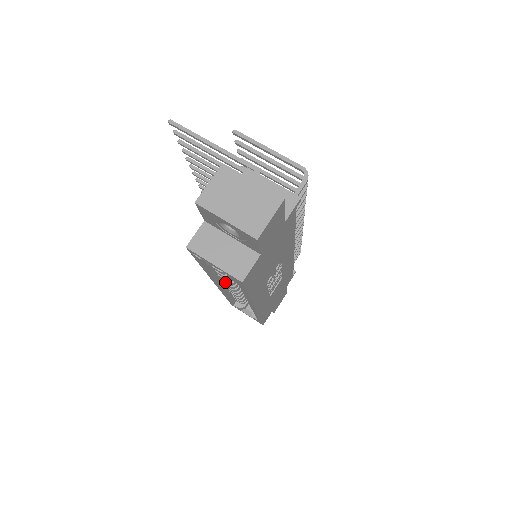
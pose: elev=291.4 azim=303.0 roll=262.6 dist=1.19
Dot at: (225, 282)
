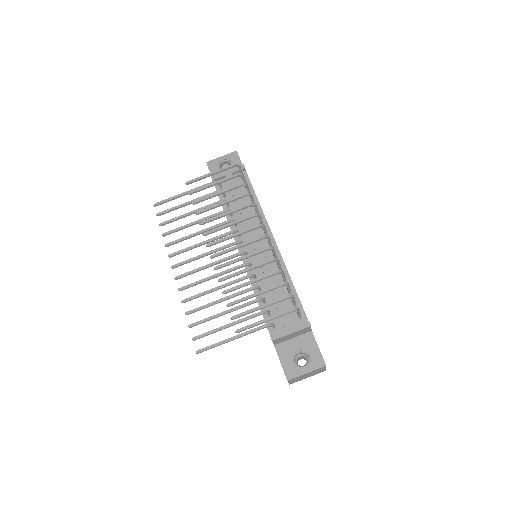
Dot at: occluded
